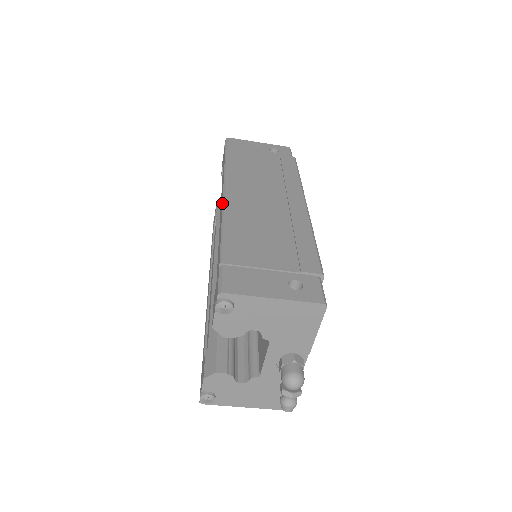
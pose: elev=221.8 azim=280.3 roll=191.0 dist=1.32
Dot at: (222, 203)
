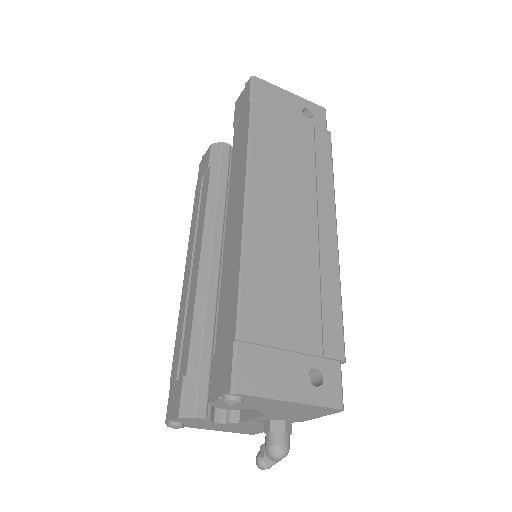
Dot at: (242, 218)
